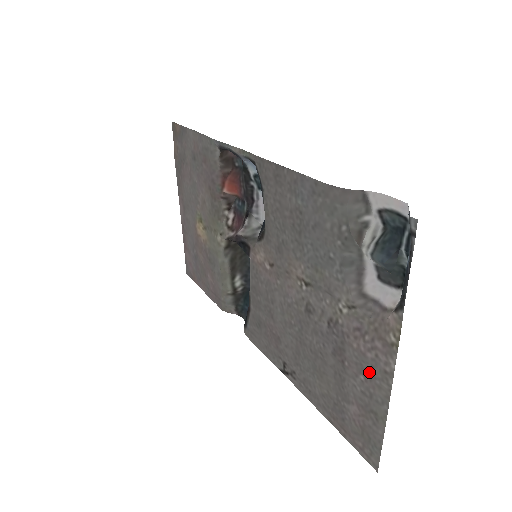
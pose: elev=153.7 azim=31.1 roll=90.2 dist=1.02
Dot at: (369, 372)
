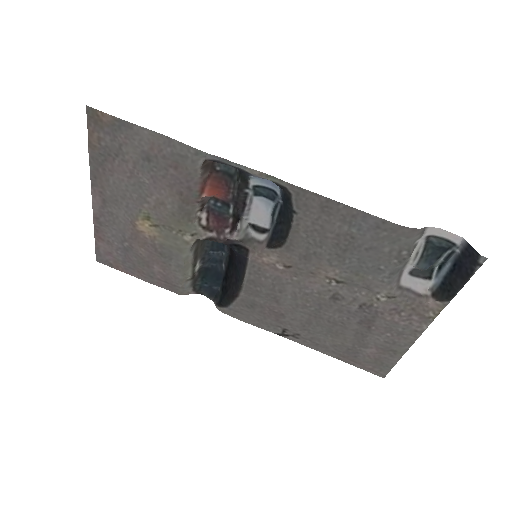
Dot at: (398, 332)
